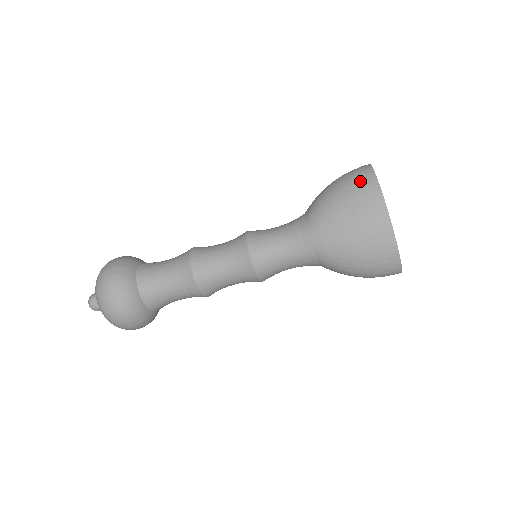
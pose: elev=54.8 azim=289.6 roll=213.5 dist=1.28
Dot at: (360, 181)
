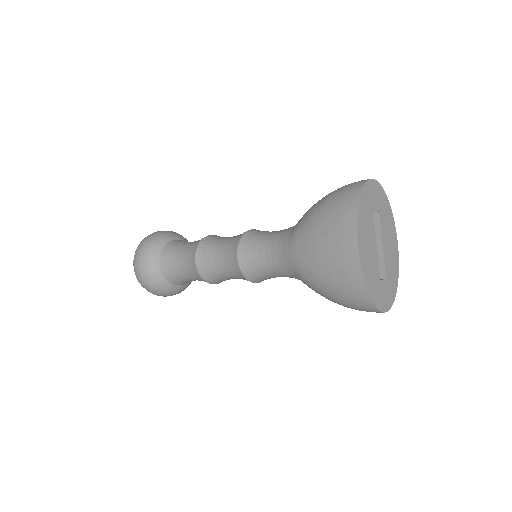
Dot at: (342, 201)
